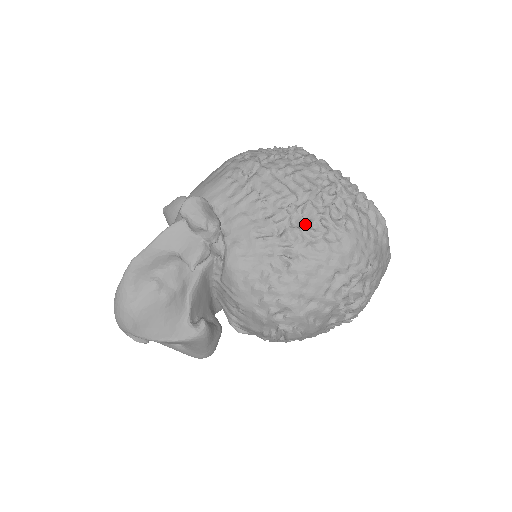
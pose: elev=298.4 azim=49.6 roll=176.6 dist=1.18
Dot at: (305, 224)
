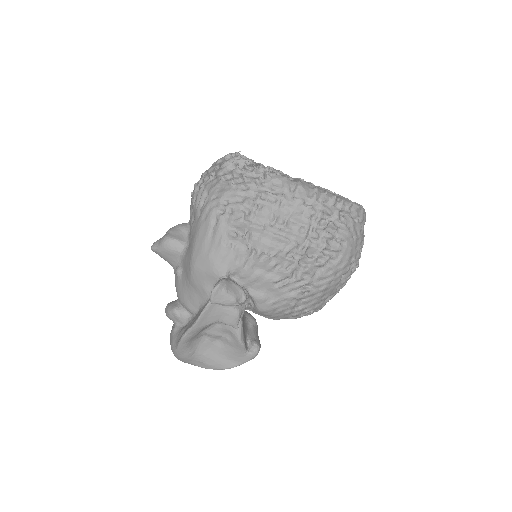
Dot at: (312, 262)
